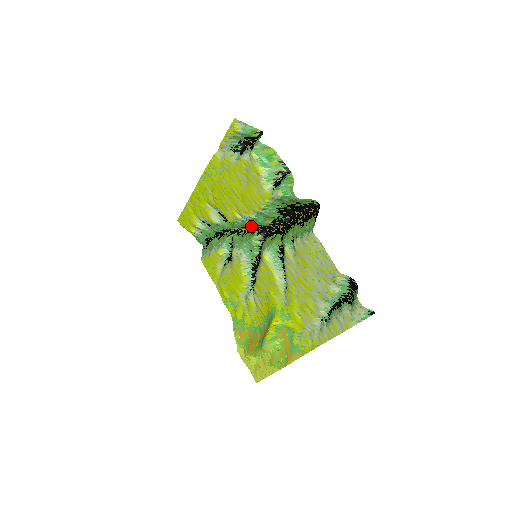
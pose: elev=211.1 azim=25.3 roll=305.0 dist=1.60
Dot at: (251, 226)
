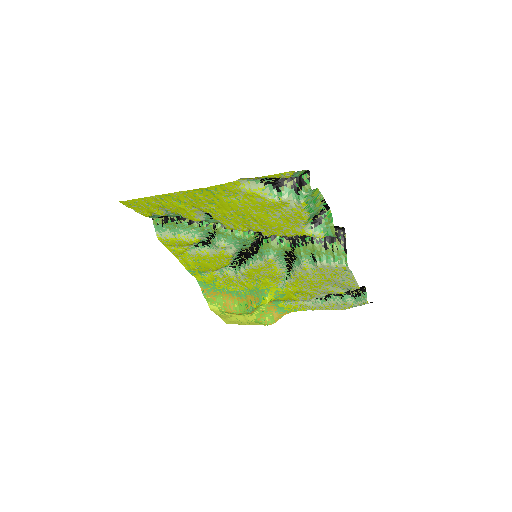
Dot at: occluded
